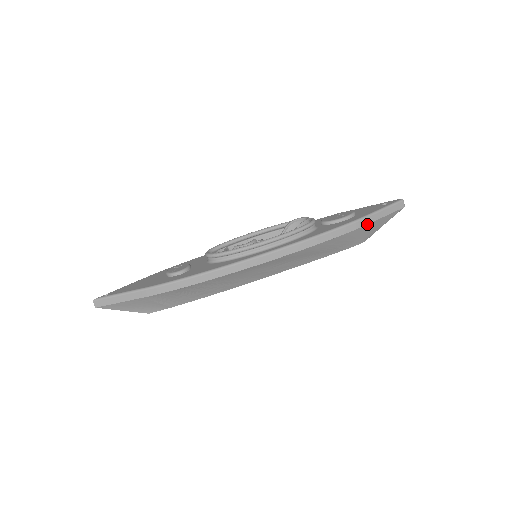
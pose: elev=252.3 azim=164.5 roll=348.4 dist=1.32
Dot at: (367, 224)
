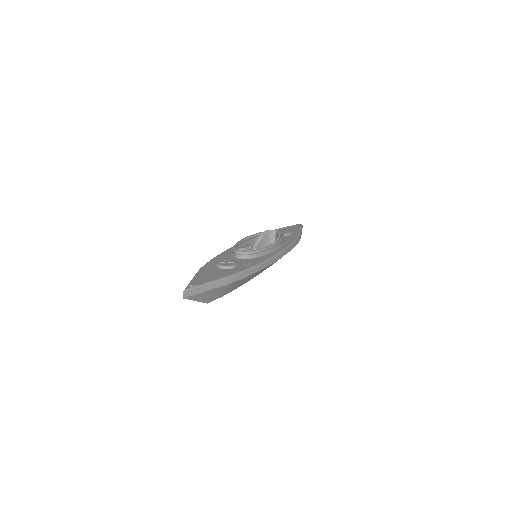
Dot at: occluded
